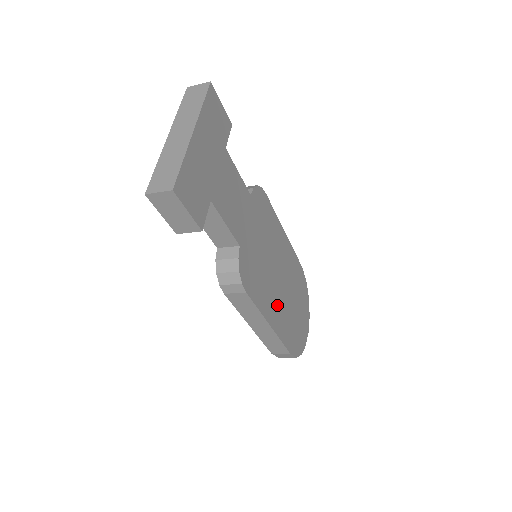
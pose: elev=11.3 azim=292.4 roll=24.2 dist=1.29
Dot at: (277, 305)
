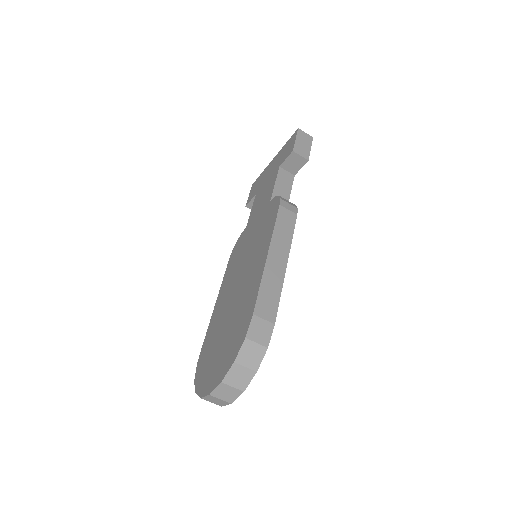
Dot at: occluded
